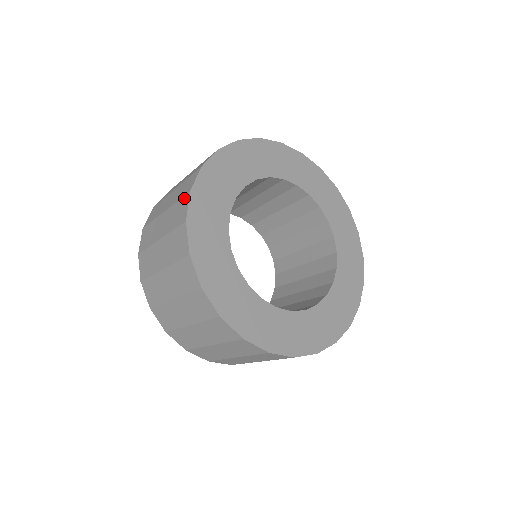
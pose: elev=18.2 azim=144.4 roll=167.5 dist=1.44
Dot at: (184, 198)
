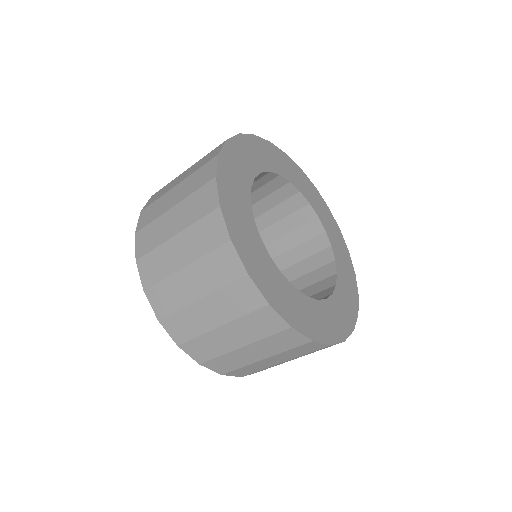
Dot at: (207, 185)
